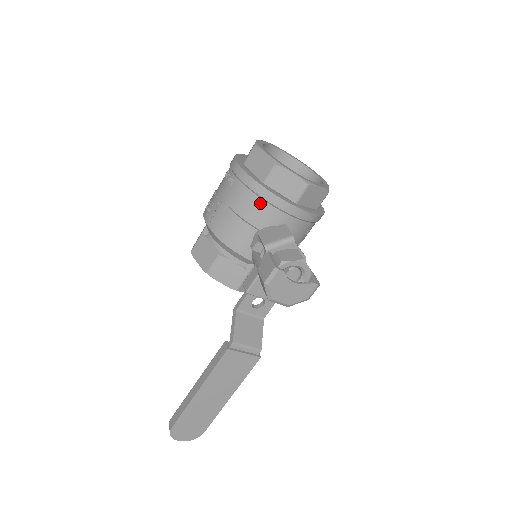
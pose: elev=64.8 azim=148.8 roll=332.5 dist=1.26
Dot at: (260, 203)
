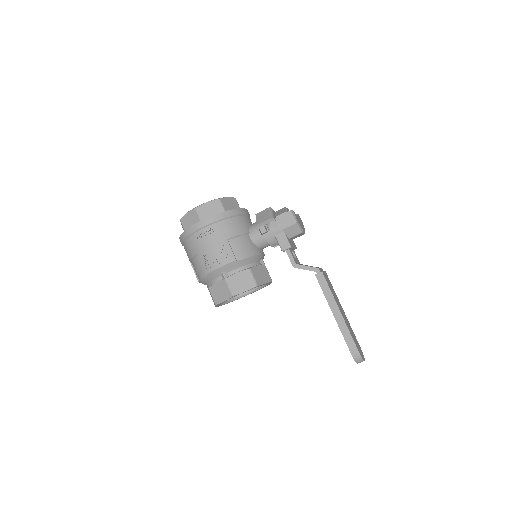
Dot at: (237, 219)
